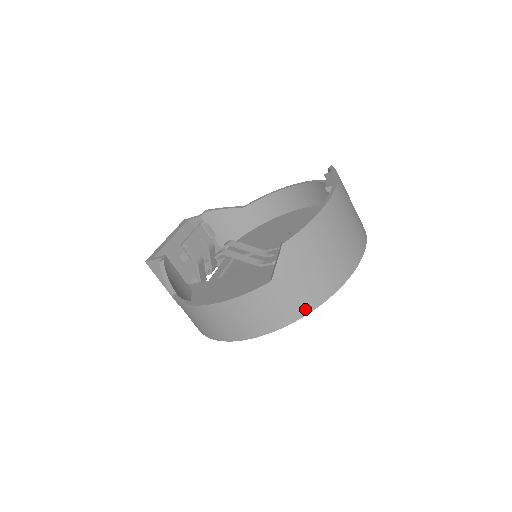
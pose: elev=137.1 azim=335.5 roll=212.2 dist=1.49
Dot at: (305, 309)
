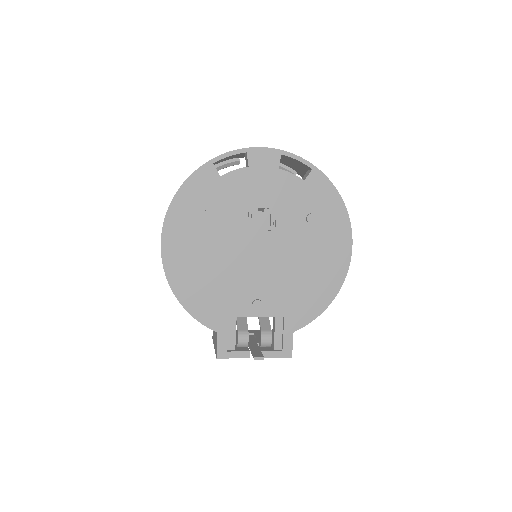
Dot at: (191, 175)
